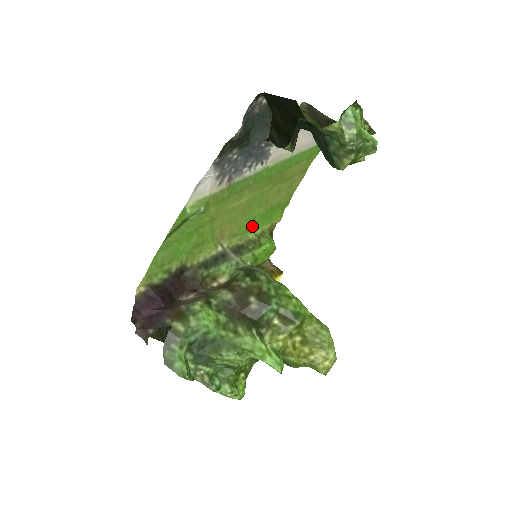
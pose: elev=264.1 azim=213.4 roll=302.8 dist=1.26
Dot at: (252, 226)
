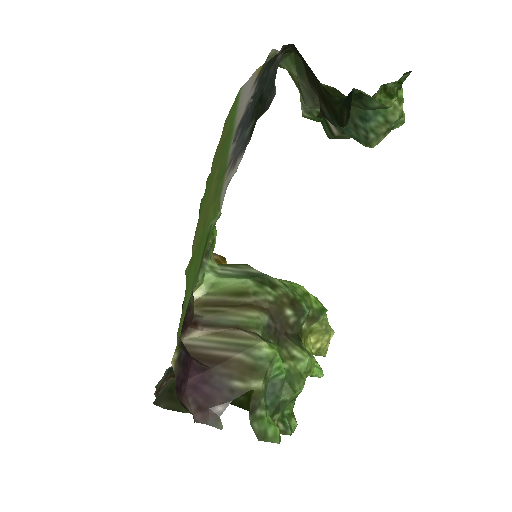
Dot at: (200, 212)
